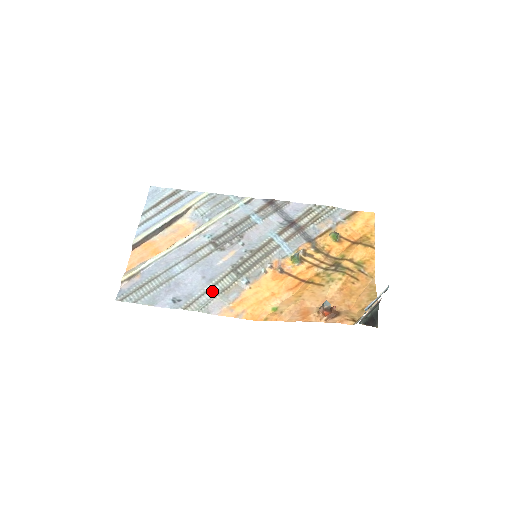
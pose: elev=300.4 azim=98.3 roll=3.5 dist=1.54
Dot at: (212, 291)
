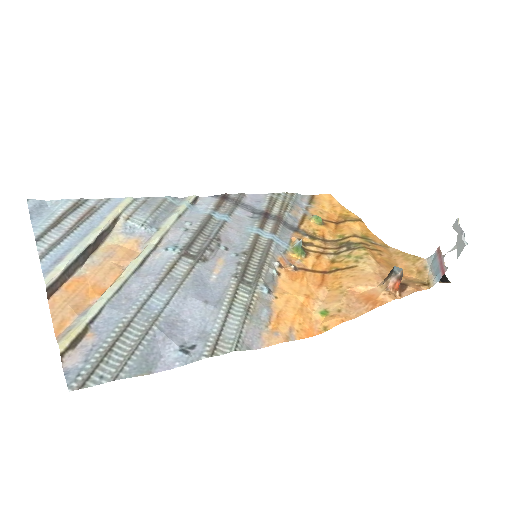
Dot at: (232, 316)
